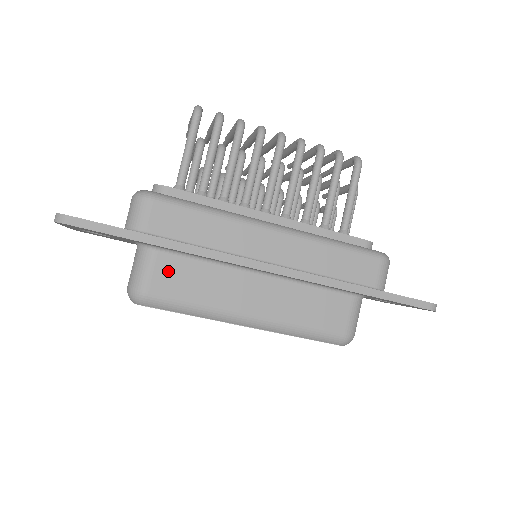
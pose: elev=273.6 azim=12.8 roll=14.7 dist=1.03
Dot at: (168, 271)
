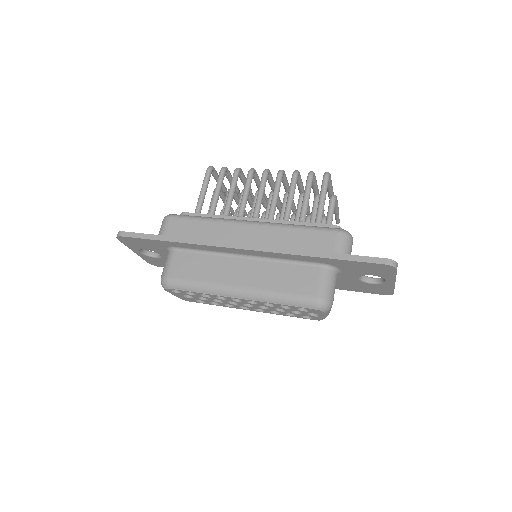
Dot at: (182, 262)
